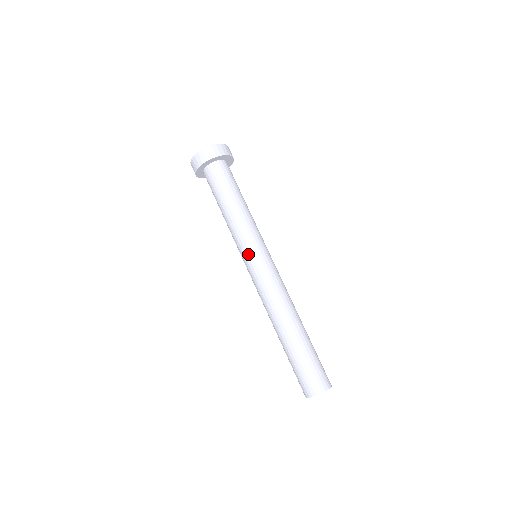
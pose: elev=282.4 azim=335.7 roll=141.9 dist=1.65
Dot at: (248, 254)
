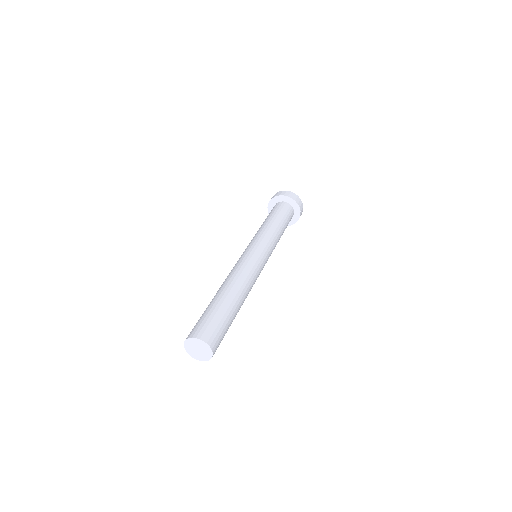
Dot at: (247, 247)
